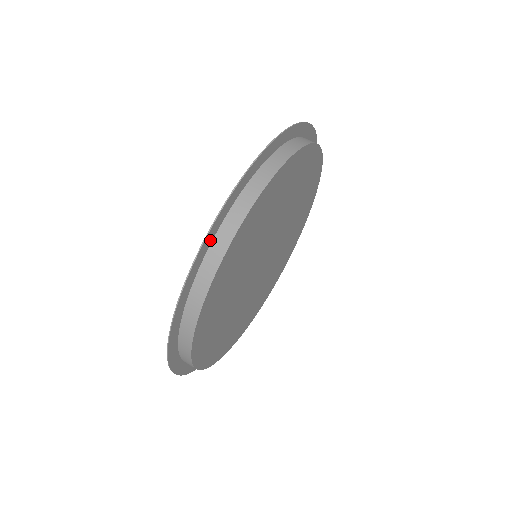
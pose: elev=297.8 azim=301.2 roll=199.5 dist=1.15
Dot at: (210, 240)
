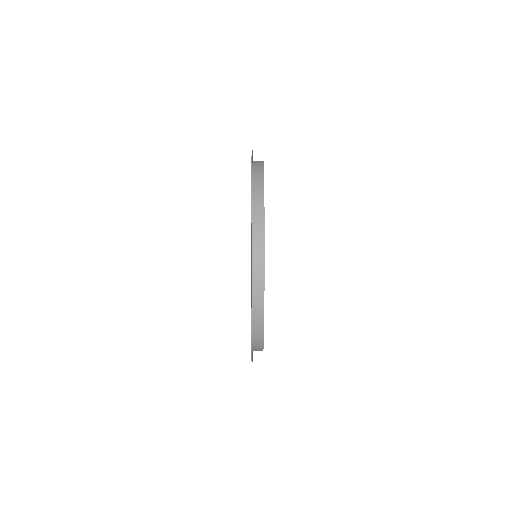
Dot at: occluded
